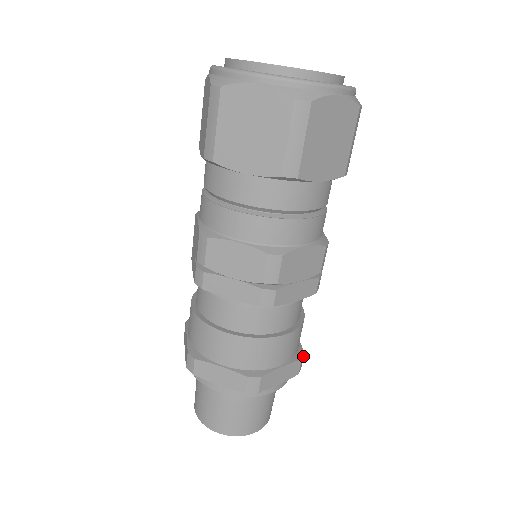
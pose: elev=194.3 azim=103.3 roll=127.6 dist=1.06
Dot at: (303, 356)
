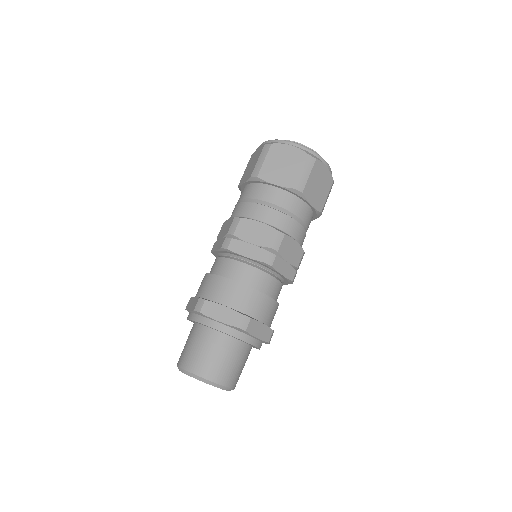
Dot at: occluded
